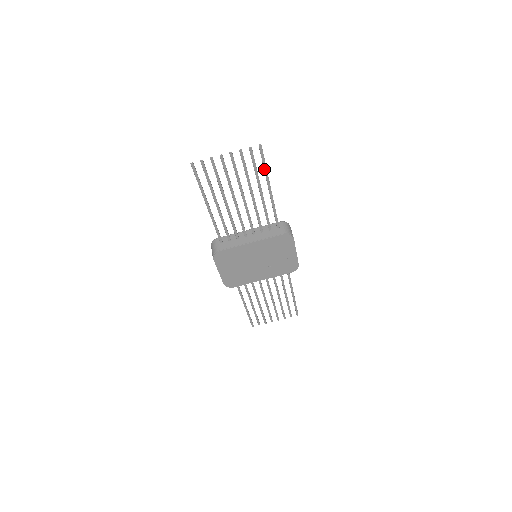
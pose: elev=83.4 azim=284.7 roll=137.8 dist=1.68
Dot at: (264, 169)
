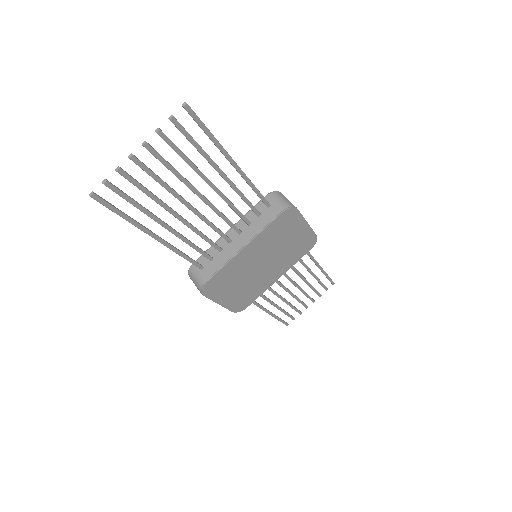
Dot at: (210, 139)
